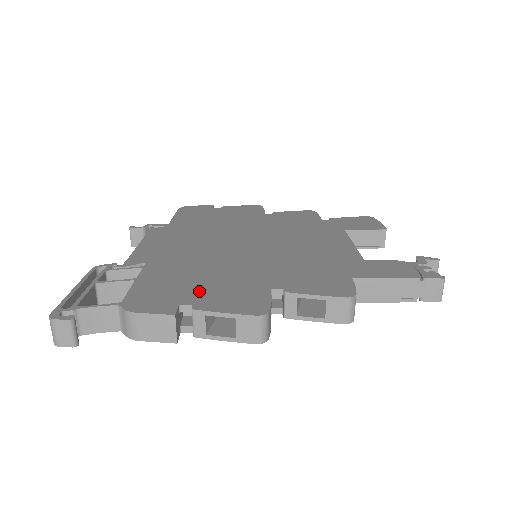
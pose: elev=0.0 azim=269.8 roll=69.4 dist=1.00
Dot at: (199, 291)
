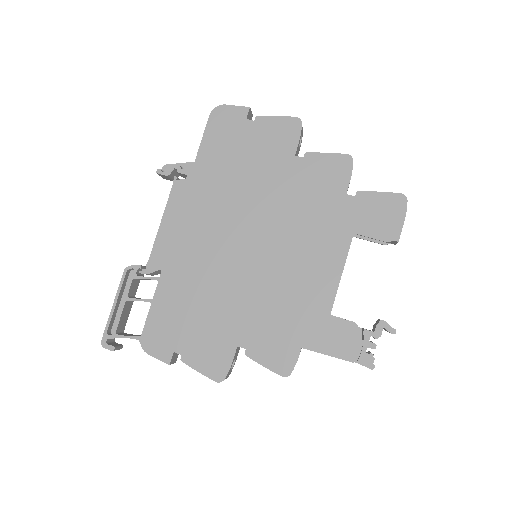
Dot at: (189, 335)
